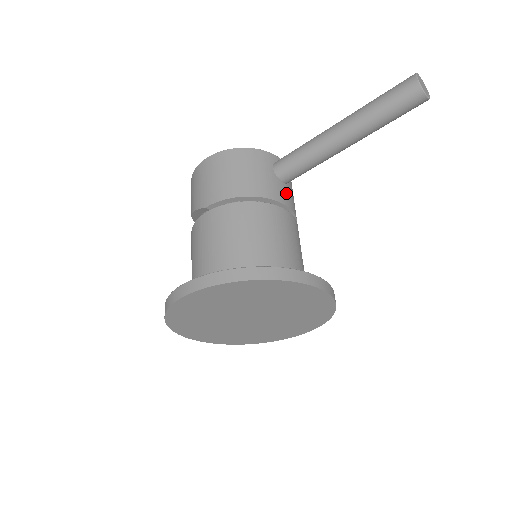
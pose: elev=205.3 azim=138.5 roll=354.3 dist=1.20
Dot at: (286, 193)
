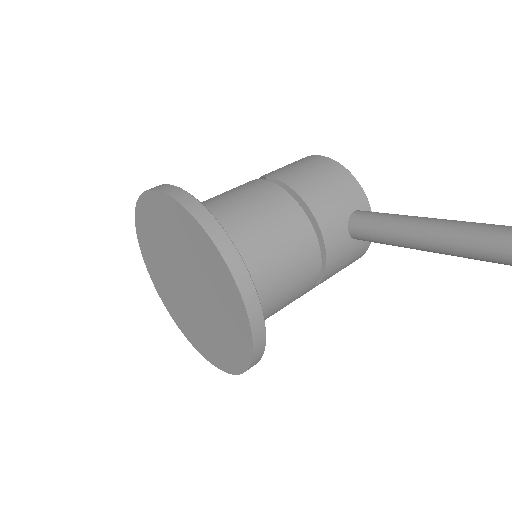
Dot at: (340, 240)
